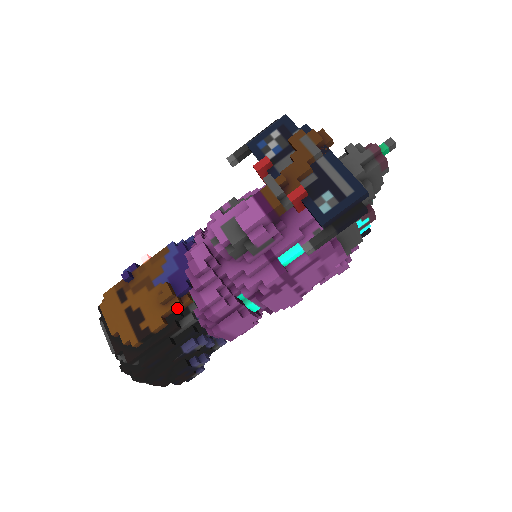
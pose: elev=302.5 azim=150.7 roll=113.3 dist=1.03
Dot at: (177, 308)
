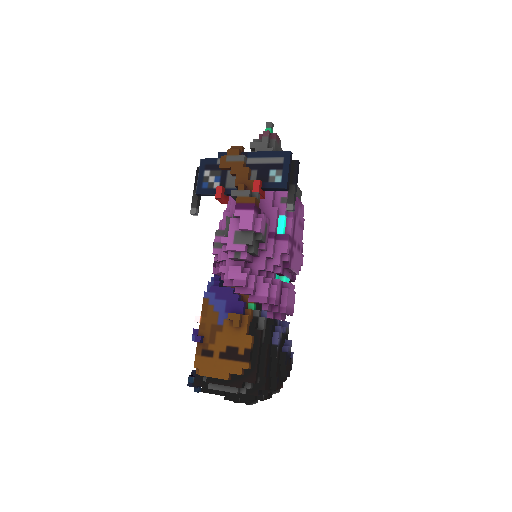
Dot at: (249, 322)
